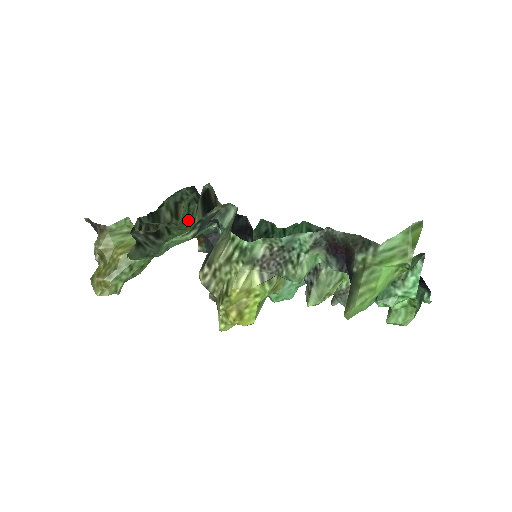
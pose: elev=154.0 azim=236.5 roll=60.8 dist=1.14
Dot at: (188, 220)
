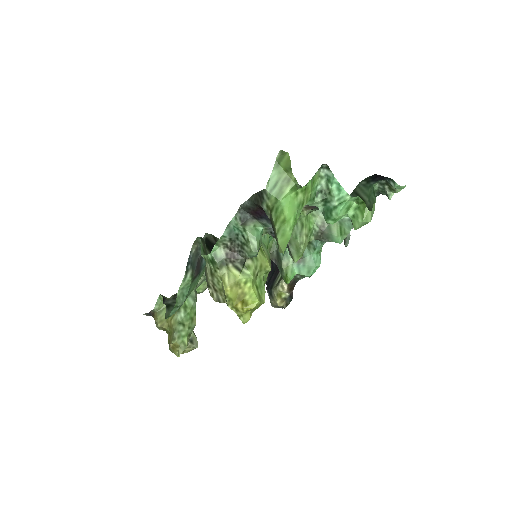
Dot at: occluded
